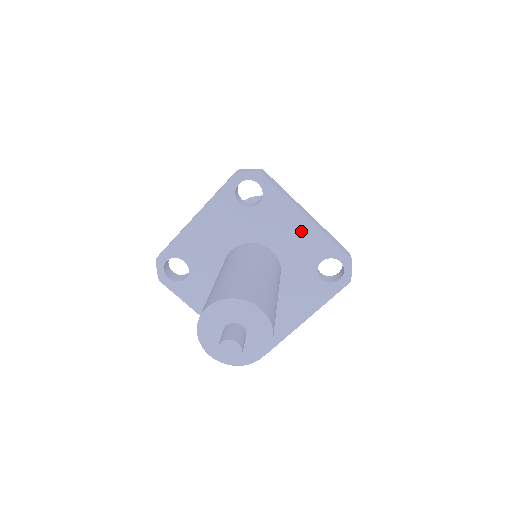
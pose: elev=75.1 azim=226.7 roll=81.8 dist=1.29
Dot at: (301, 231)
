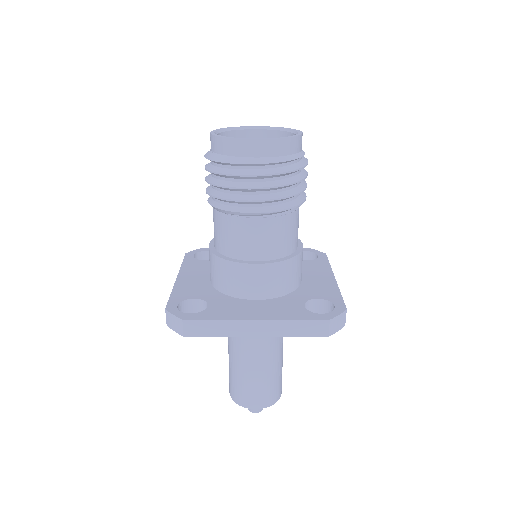
Dot at: occluded
